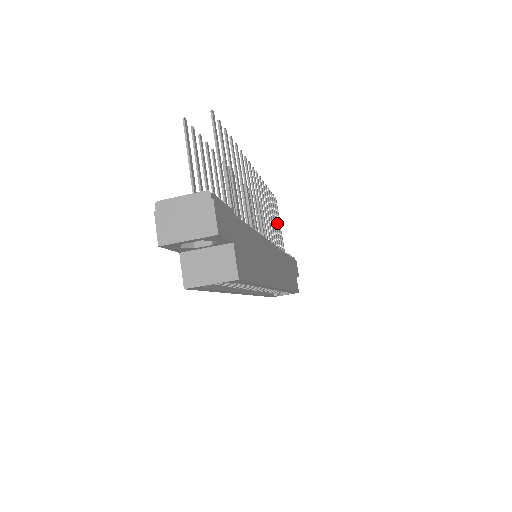
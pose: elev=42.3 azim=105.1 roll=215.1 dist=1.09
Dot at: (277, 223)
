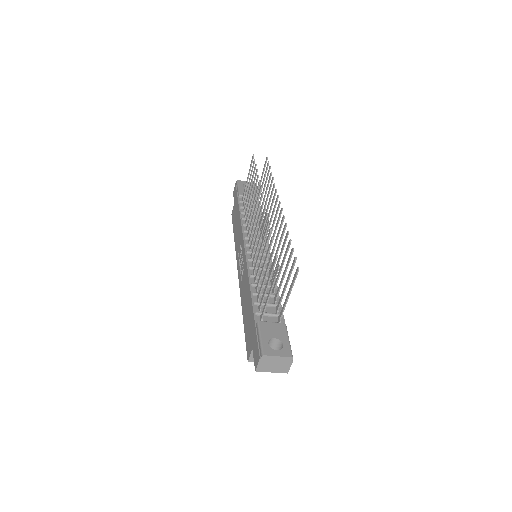
Dot at: occluded
